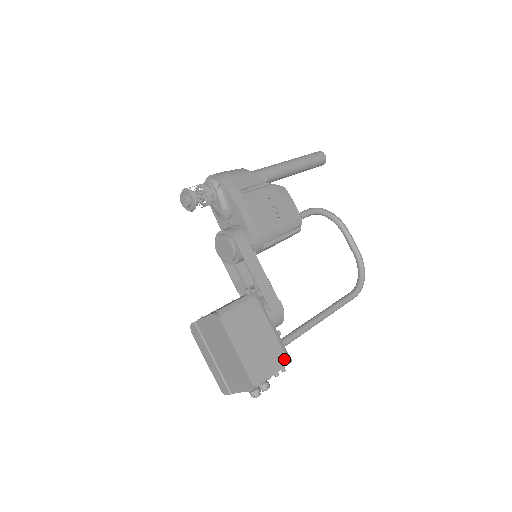
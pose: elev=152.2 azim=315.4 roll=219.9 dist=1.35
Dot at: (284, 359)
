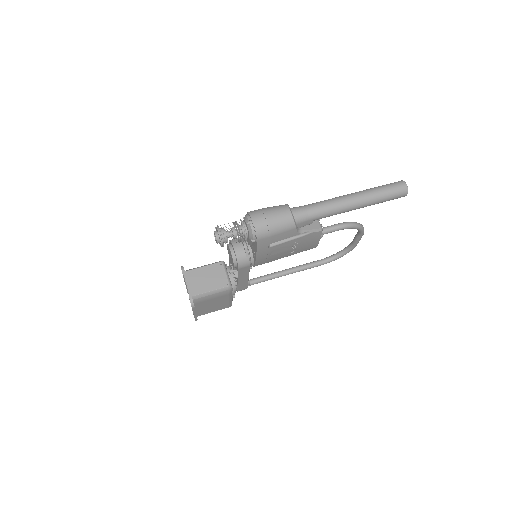
Dot at: (227, 307)
